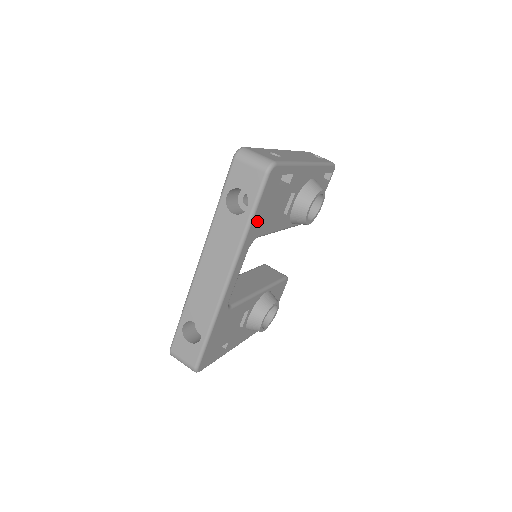
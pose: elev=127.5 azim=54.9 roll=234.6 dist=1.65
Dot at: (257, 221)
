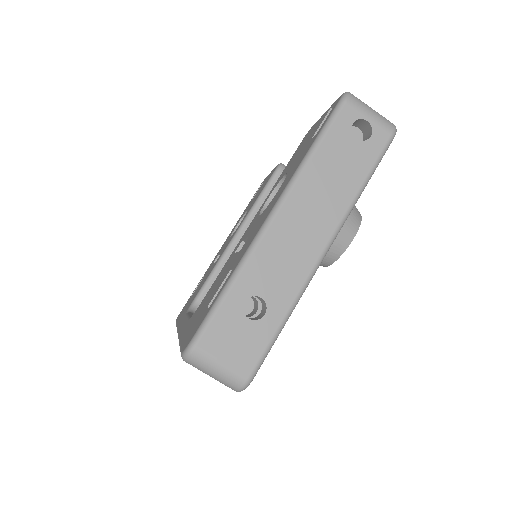
Dot at: occluded
